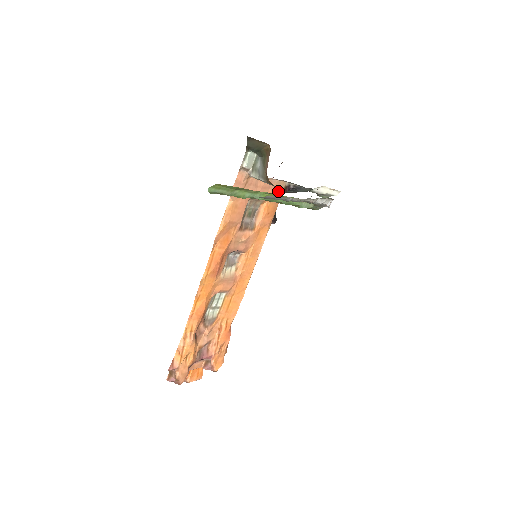
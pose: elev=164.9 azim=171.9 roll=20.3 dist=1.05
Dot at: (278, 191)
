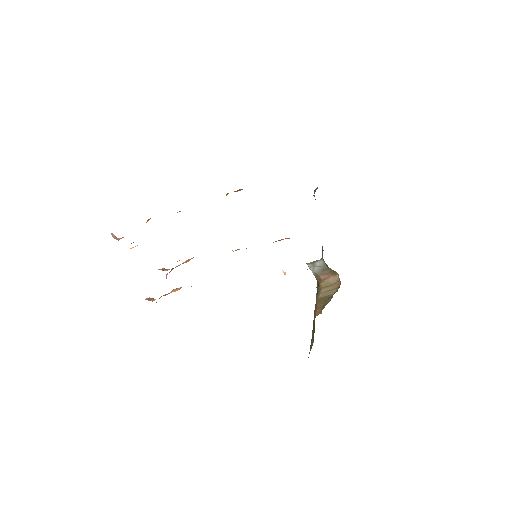
Dot at: occluded
